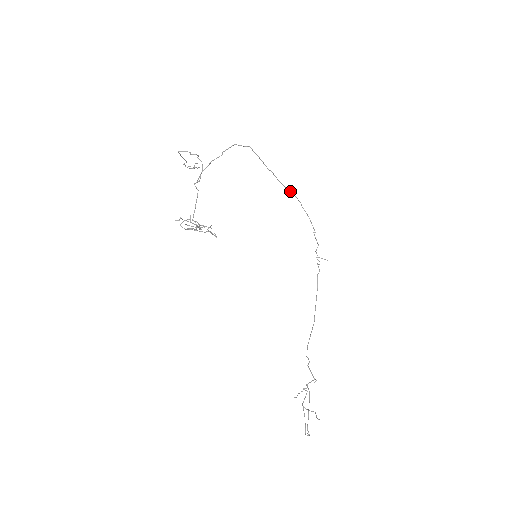
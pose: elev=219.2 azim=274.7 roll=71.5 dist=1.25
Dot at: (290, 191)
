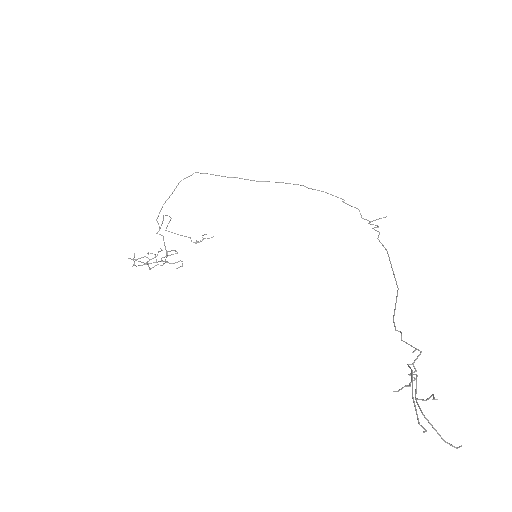
Dot at: (277, 182)
